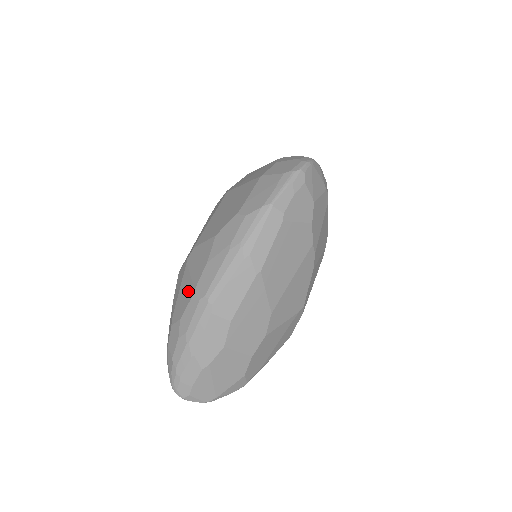
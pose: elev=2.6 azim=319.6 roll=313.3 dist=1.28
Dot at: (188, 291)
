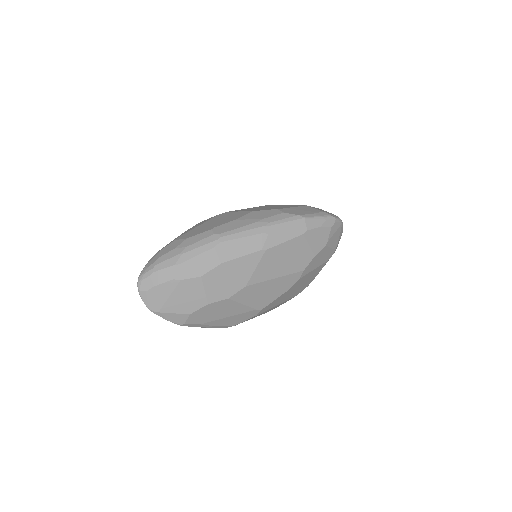
Dot at: (207, 227)
